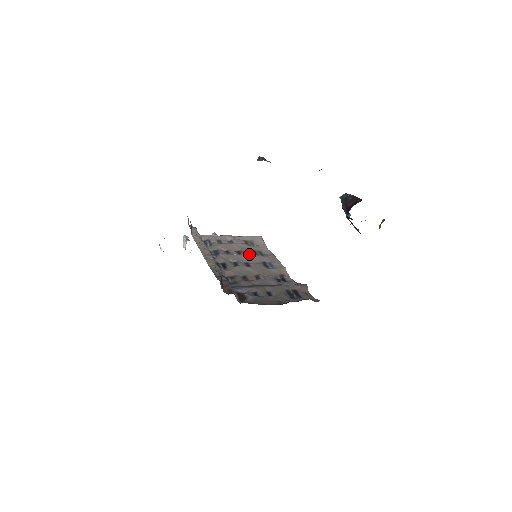
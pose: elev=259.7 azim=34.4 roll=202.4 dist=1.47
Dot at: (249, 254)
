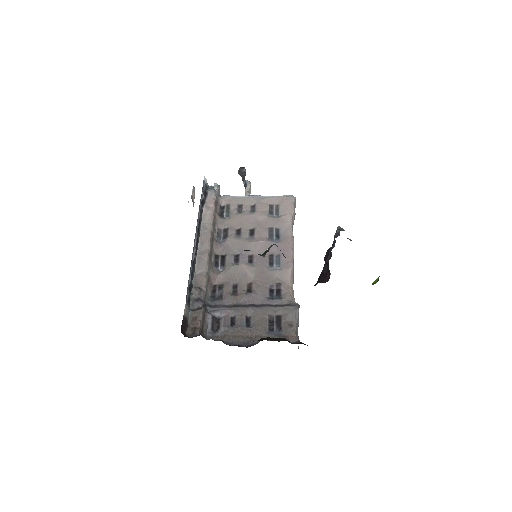
Dot at: (261, 238)
